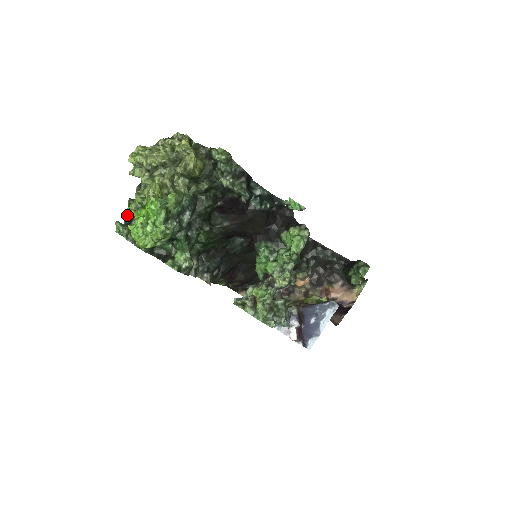
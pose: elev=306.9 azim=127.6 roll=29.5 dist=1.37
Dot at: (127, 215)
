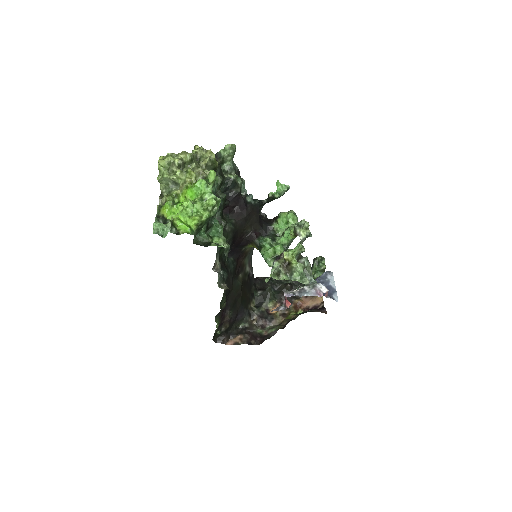
Dot at: (158, 220)
